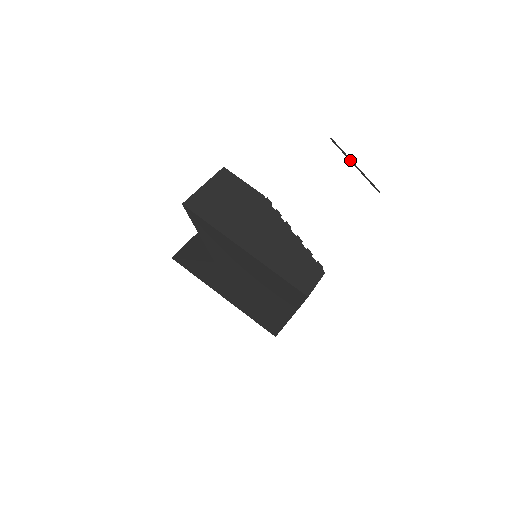
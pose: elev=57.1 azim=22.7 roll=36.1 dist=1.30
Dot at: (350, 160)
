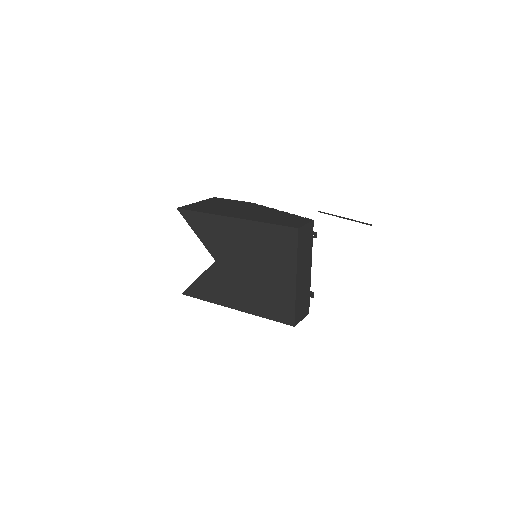
Dot at: (339, 217)
